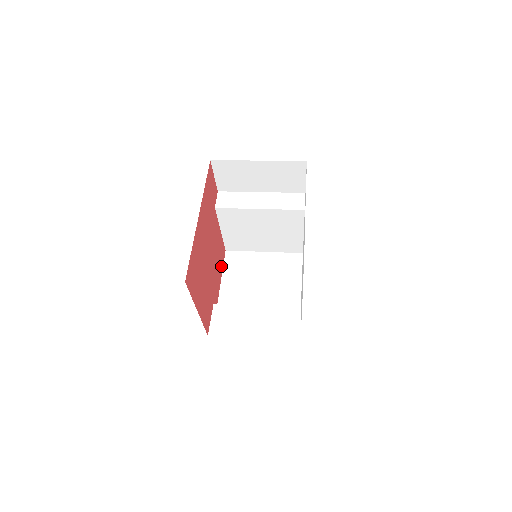
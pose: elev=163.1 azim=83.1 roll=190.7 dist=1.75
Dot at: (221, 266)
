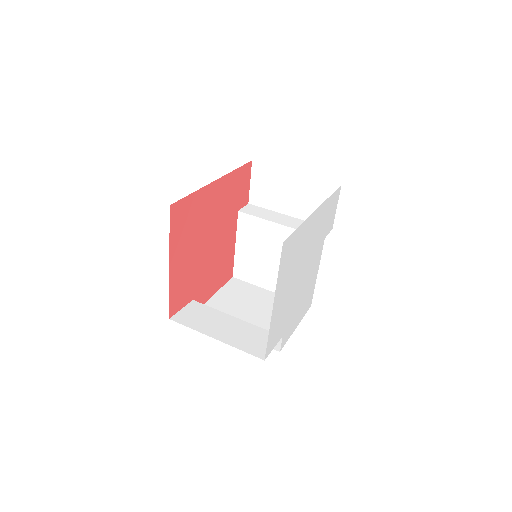
Dot at: (220, 282)
